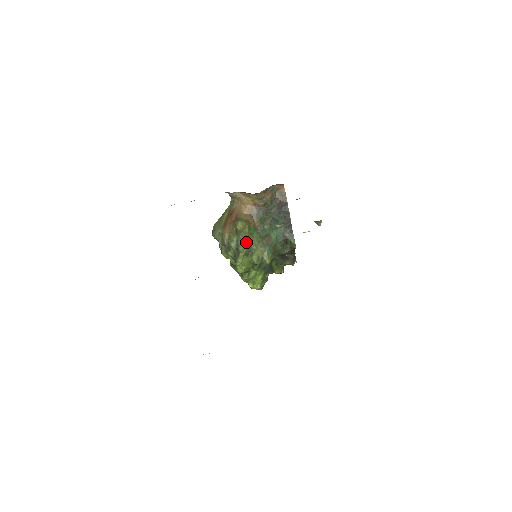
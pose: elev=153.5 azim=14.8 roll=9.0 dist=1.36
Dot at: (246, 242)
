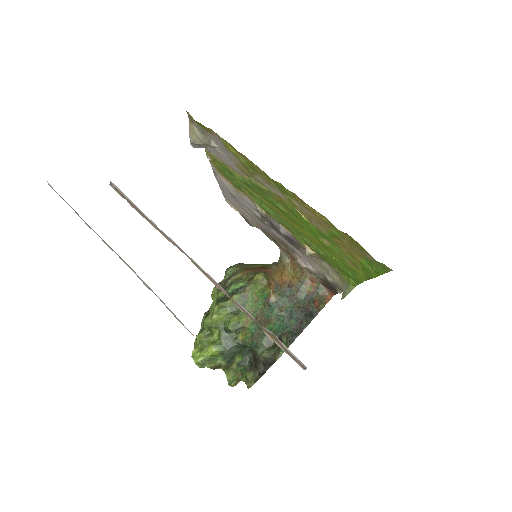
Dot at: (246, 297)
